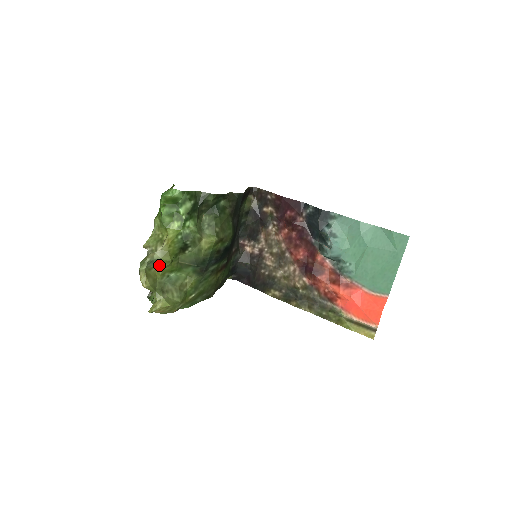
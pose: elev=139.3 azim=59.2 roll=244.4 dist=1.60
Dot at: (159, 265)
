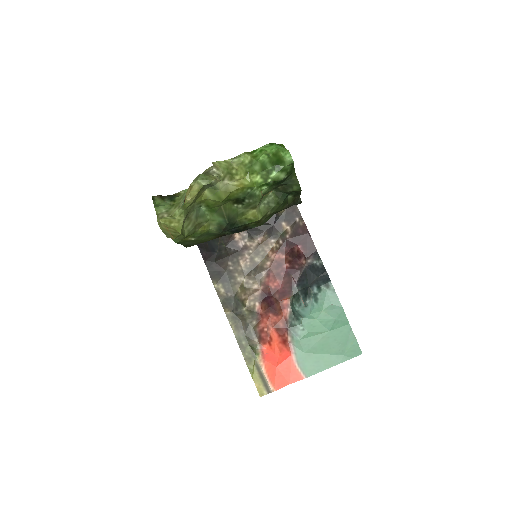
Dot at: (210, 192)
